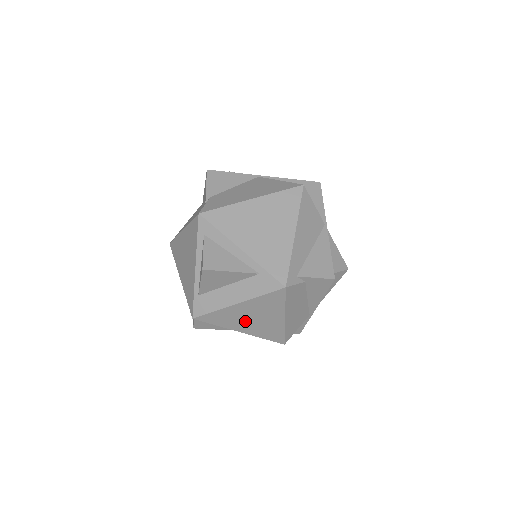
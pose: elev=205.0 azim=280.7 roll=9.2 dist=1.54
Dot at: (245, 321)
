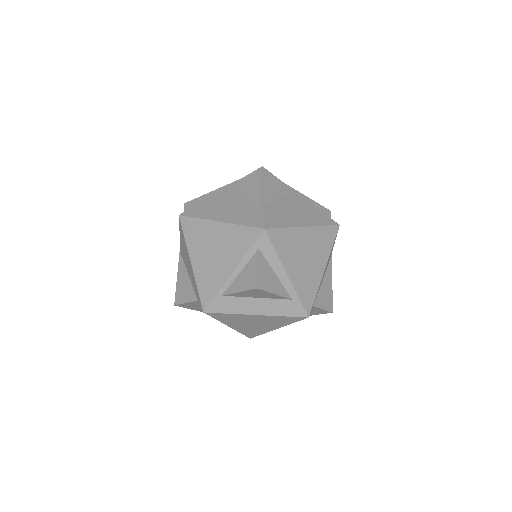
Dot at: (244, 323)
